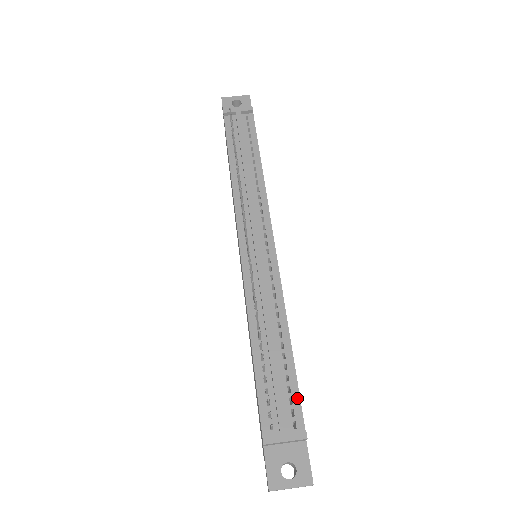
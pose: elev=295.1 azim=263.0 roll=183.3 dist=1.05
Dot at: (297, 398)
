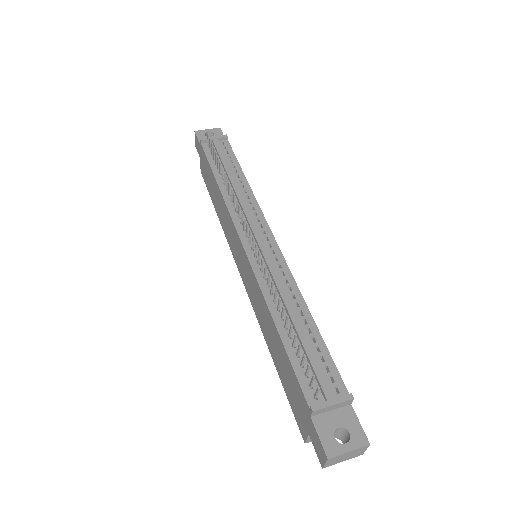
Dot at: (332, 365)
